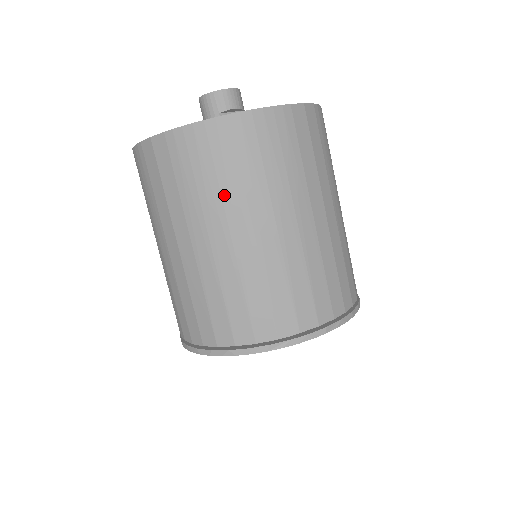
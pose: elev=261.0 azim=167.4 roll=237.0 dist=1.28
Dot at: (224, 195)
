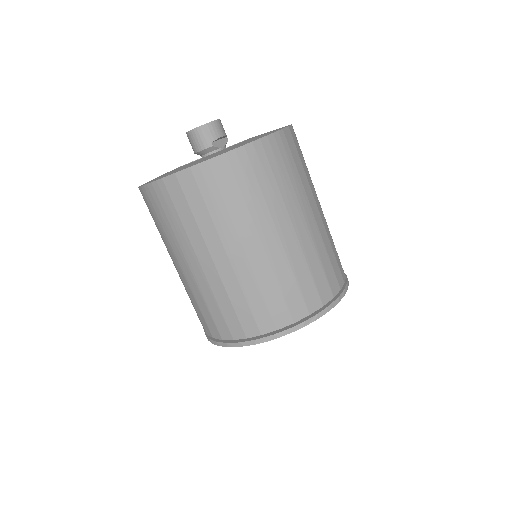
Dot at: (251, 210)
